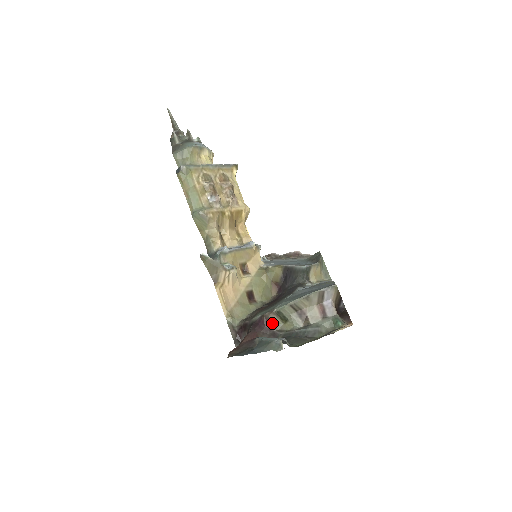
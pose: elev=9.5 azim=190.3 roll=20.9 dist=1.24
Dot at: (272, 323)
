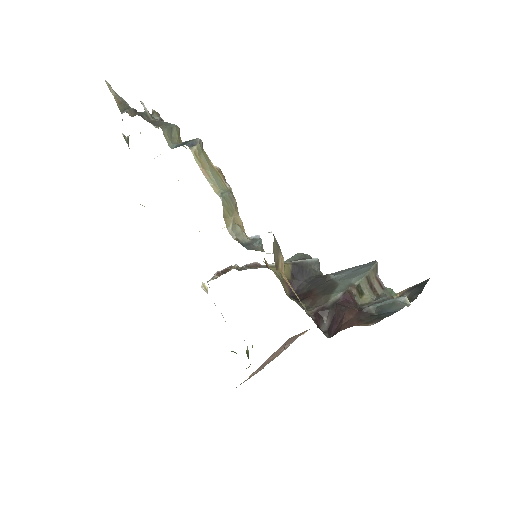
Dot at: (355, 298)
